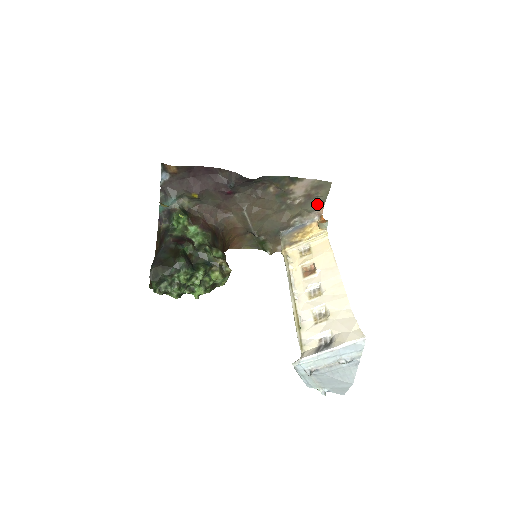
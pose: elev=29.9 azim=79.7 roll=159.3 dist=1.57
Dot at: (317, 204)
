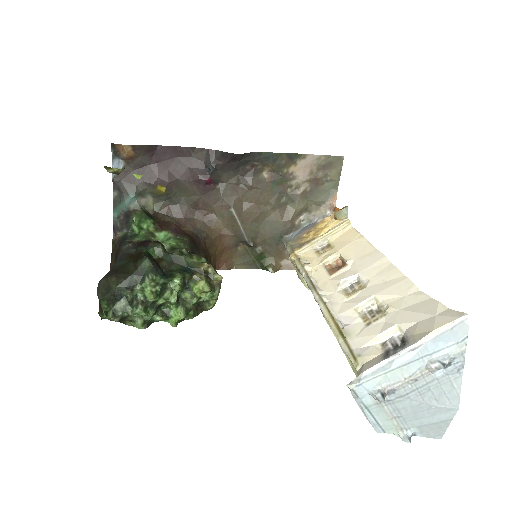
Dot at: (327, 192)
